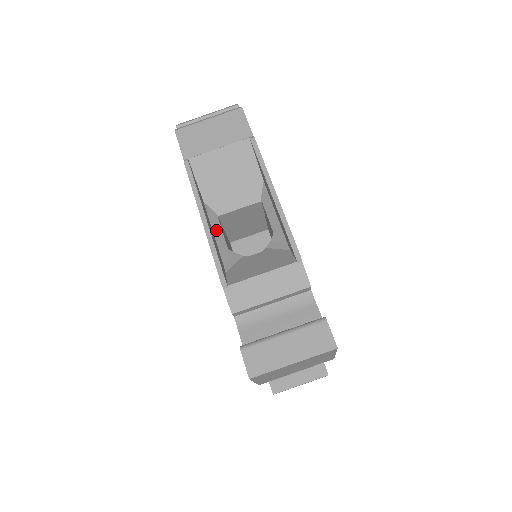
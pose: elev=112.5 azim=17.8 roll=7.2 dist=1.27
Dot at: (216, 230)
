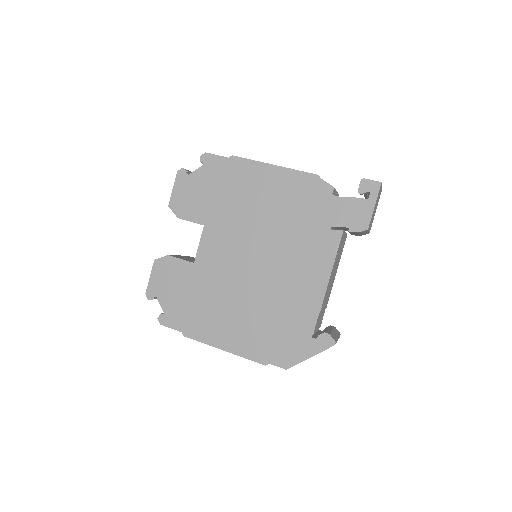
Dot at: (270, 186)
